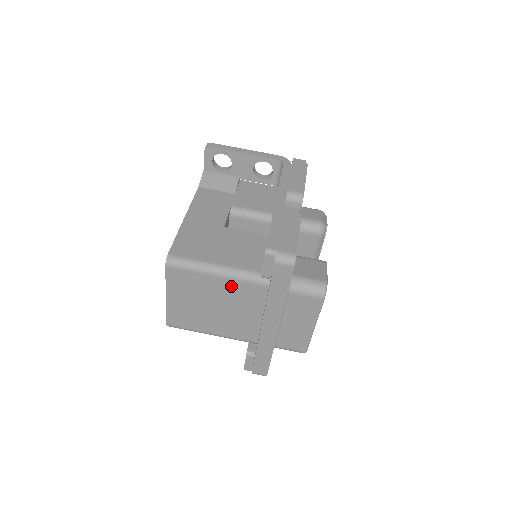
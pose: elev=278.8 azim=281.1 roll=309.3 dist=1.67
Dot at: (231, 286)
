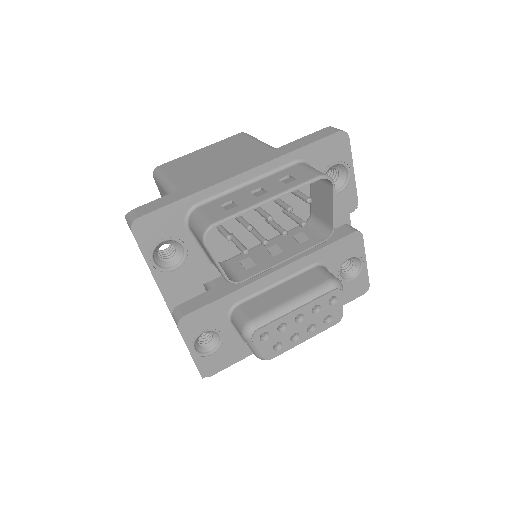
Dot at: (259, 152)
